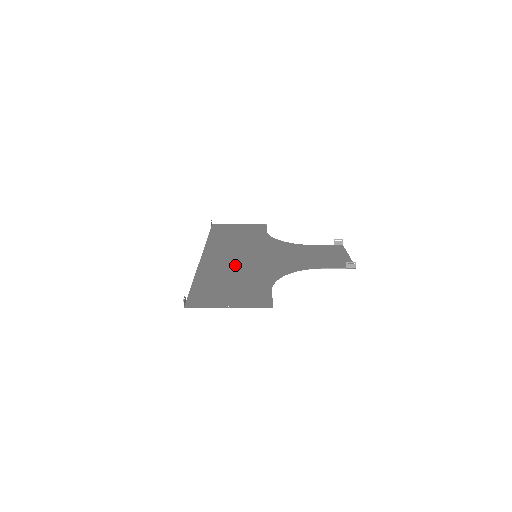
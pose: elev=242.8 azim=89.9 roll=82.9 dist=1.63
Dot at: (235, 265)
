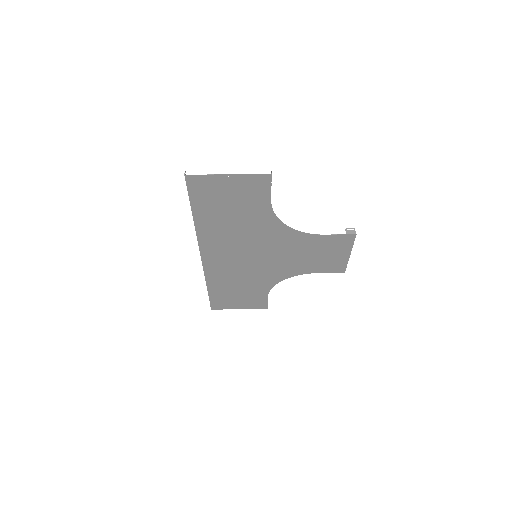
Dot at: (235, 241)
